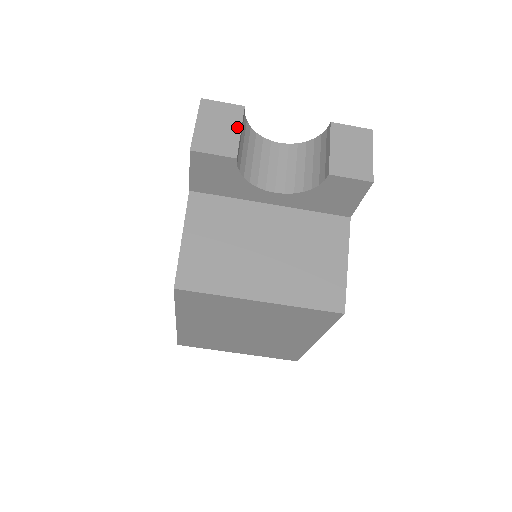
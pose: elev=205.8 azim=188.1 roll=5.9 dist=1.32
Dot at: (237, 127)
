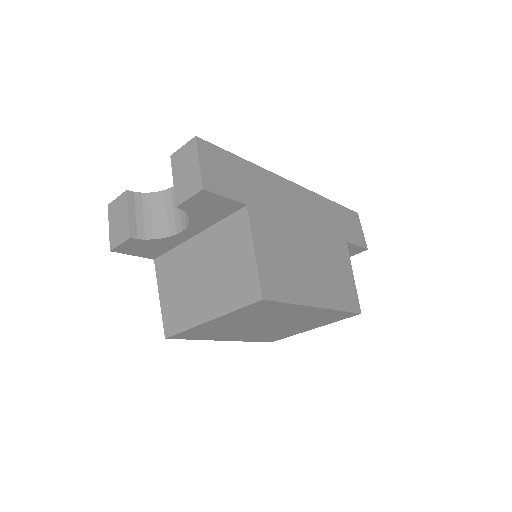
Dot at: (126, 212)
